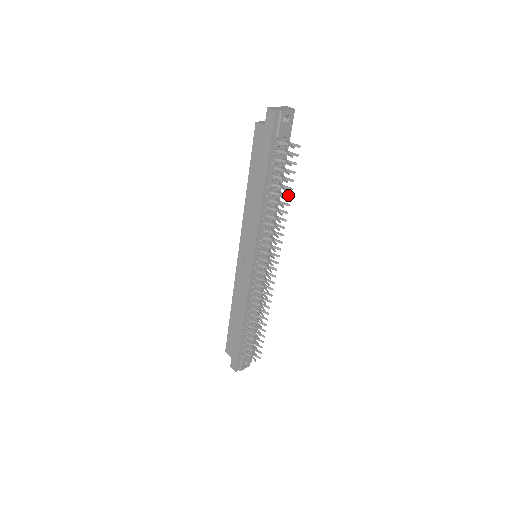
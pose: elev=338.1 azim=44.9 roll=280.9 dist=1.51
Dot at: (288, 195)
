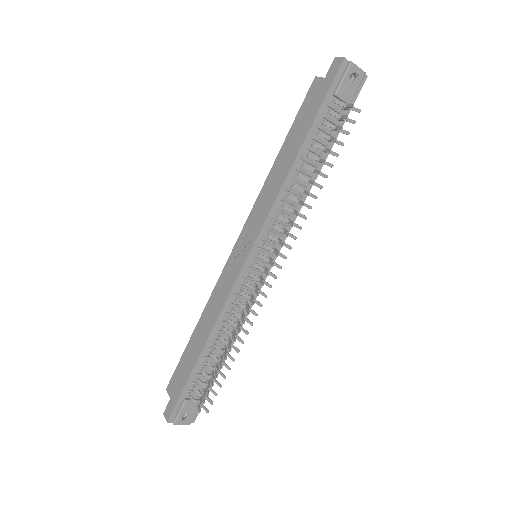
Dot at: occluded
